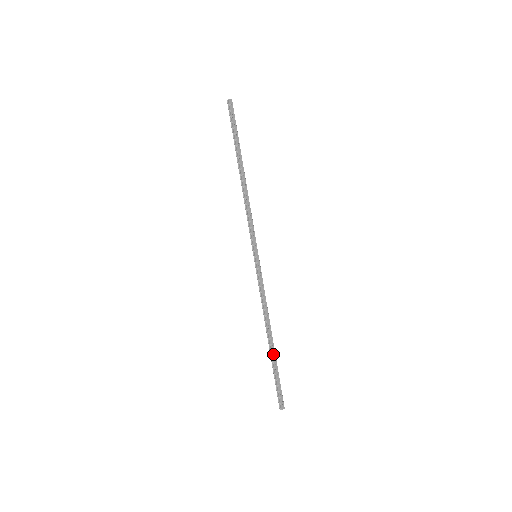
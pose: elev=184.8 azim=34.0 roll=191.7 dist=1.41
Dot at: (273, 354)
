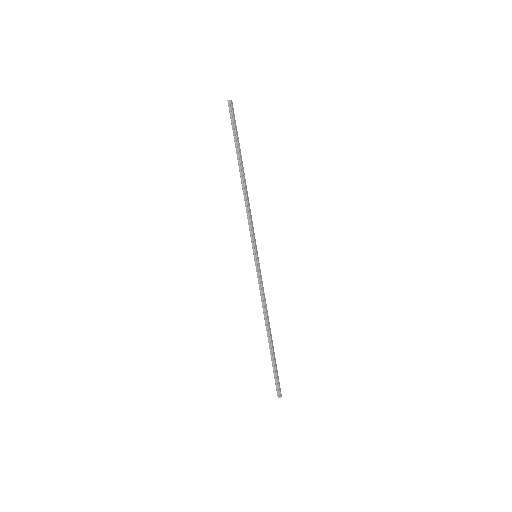
Dot at: (273, 347)
